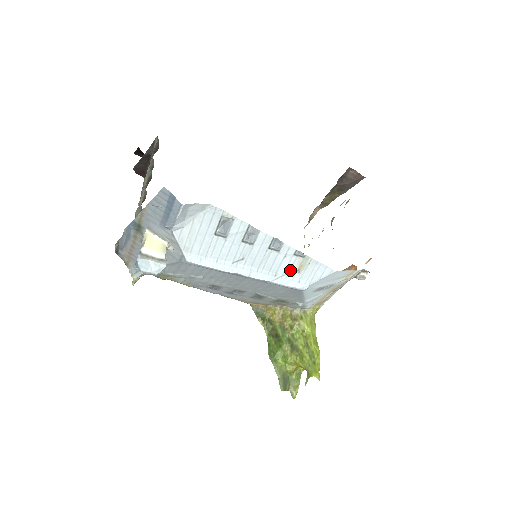
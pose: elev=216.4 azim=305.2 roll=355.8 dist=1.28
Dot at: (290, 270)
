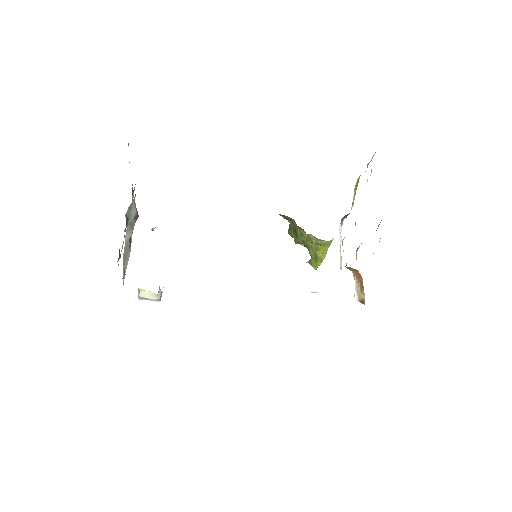
Dot at: occluded
